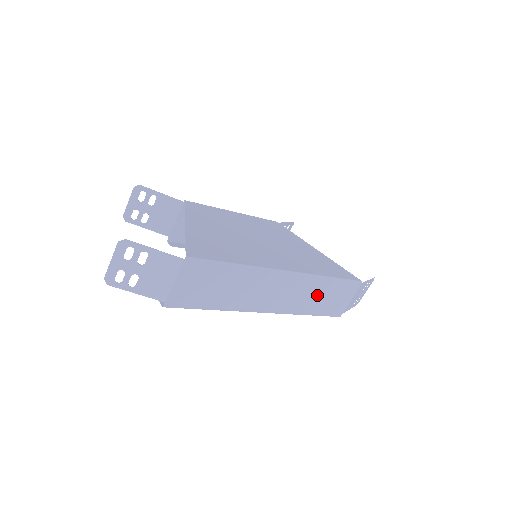
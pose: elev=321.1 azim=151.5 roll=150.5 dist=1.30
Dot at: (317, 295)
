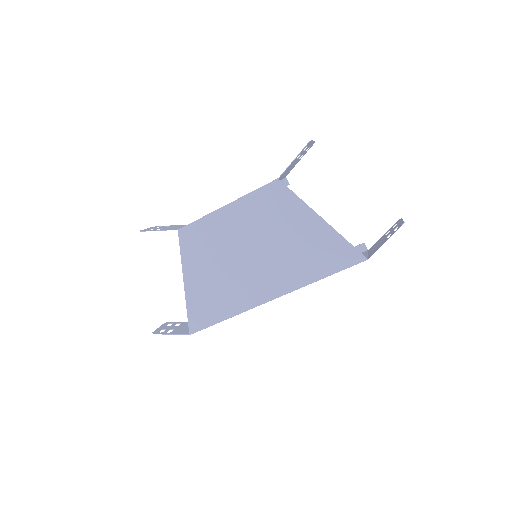
Dot at: occluded
